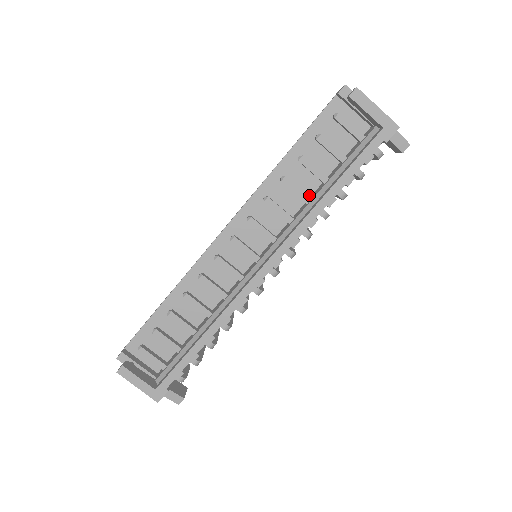
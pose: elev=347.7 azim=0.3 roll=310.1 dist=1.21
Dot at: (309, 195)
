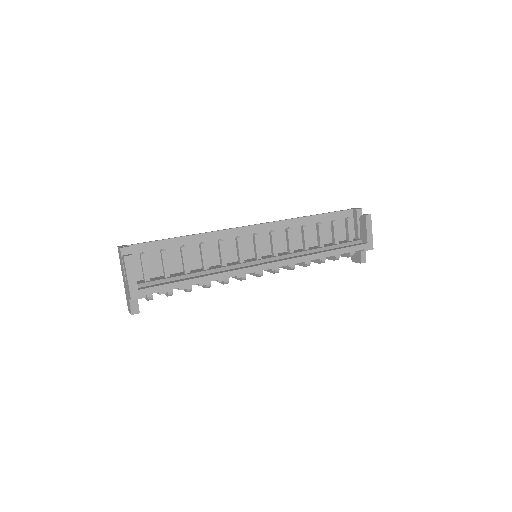
Dot at: occluded
